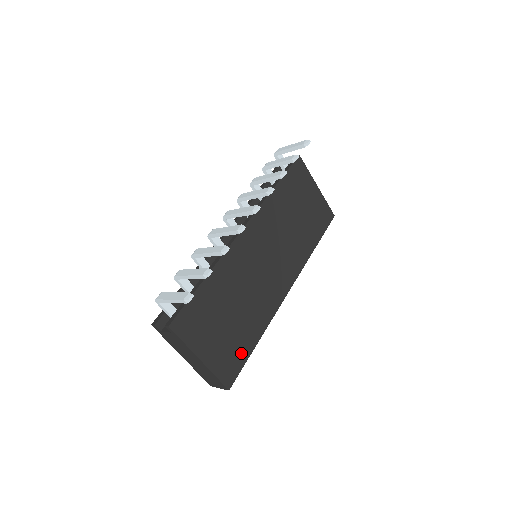
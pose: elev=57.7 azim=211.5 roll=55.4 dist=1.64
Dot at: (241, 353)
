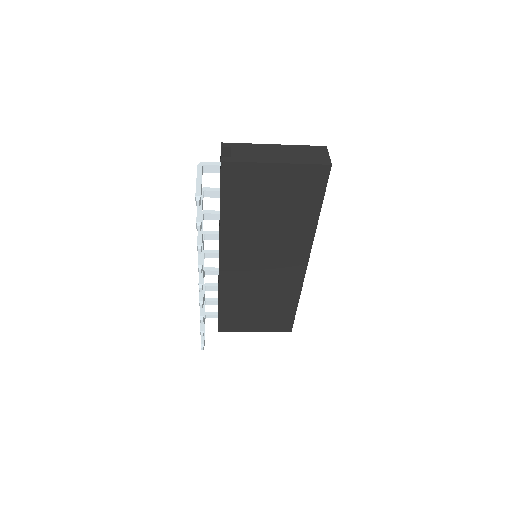
Dot at: (286, 316)
